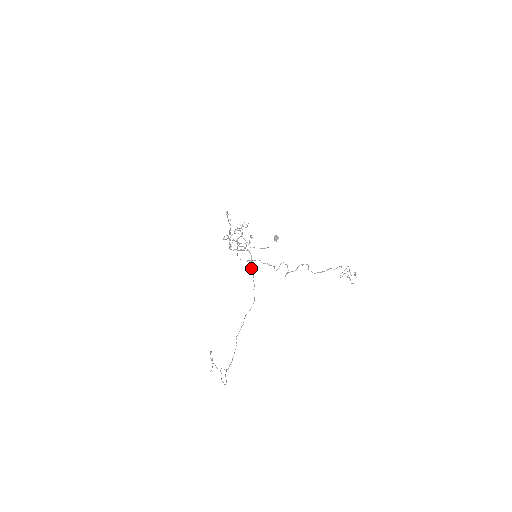
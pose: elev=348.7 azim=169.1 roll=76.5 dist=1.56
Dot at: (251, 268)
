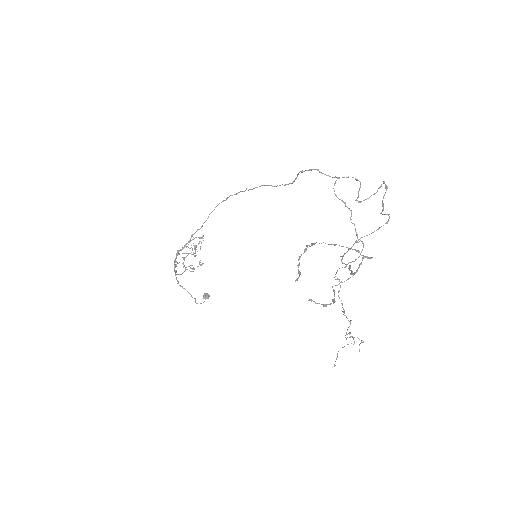
Dot at: (387, 188)
